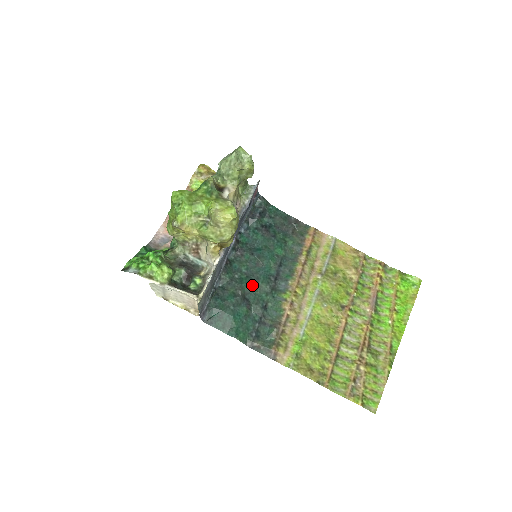
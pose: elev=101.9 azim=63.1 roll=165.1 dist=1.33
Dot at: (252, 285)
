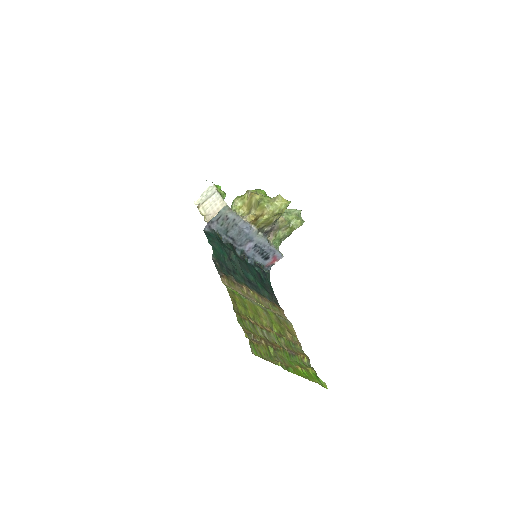
Dot at: (238, 263)
